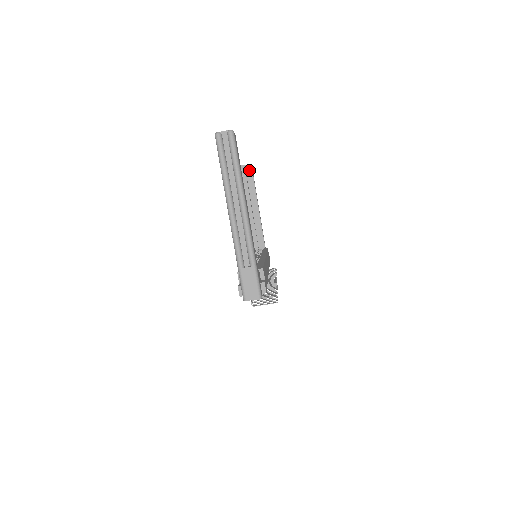
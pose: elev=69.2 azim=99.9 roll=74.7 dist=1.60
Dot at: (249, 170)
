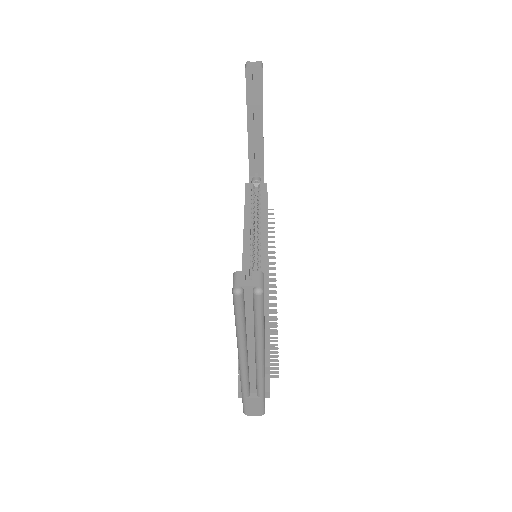
Dot at: (258, 76)
